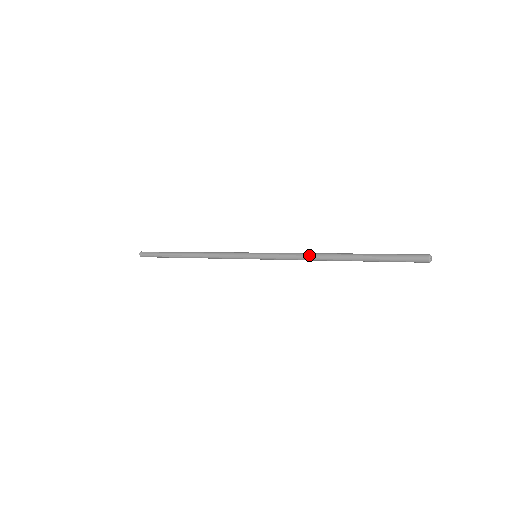
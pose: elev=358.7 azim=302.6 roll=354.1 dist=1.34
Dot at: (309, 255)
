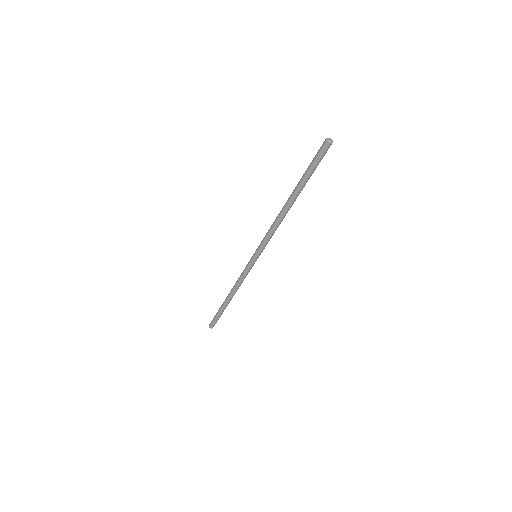
Dot at: (275, 219)
